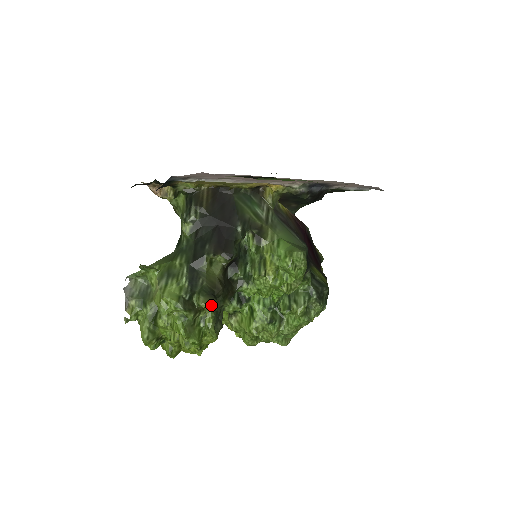
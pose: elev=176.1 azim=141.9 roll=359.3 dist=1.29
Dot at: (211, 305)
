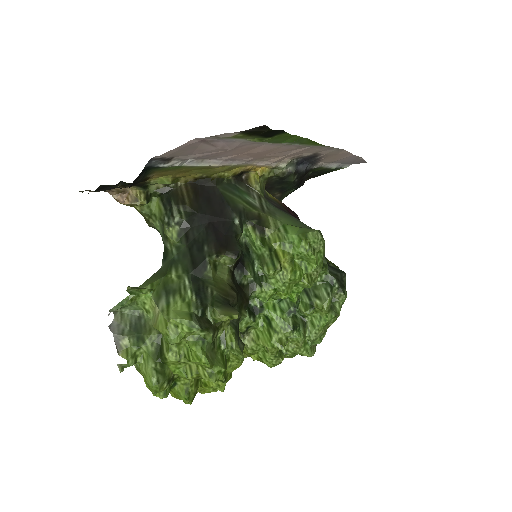
Dot at: (232, 316)
